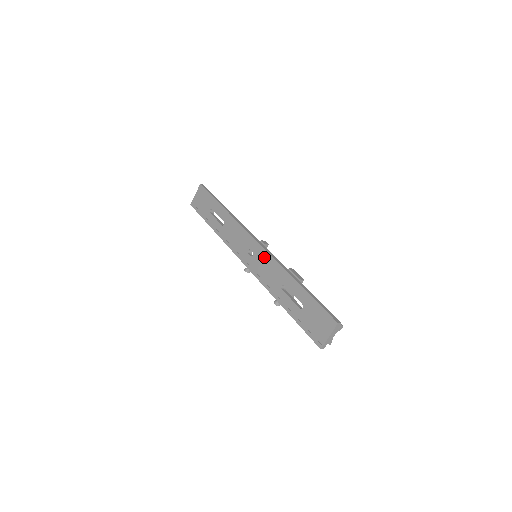
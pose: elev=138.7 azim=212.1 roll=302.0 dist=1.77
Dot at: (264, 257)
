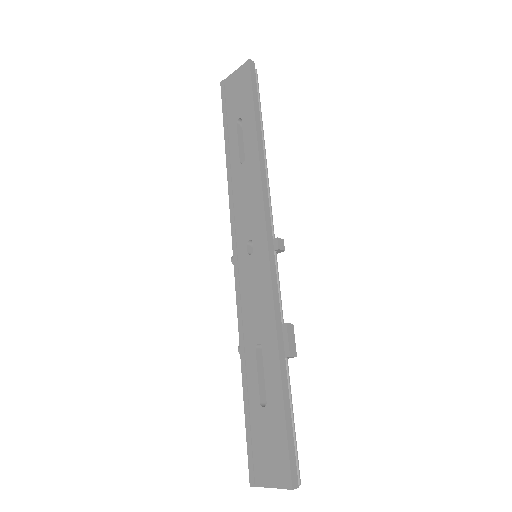
Dot at: (262, 276)
